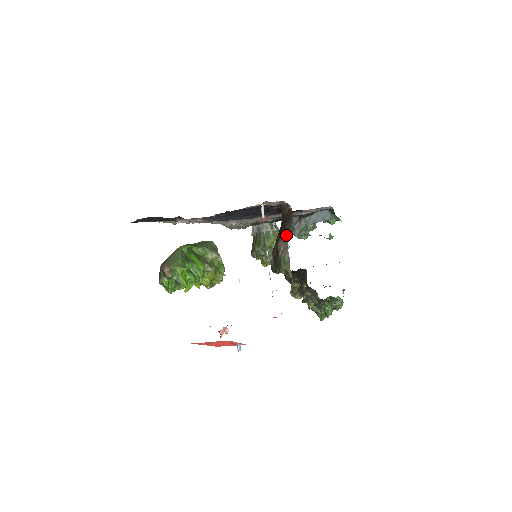
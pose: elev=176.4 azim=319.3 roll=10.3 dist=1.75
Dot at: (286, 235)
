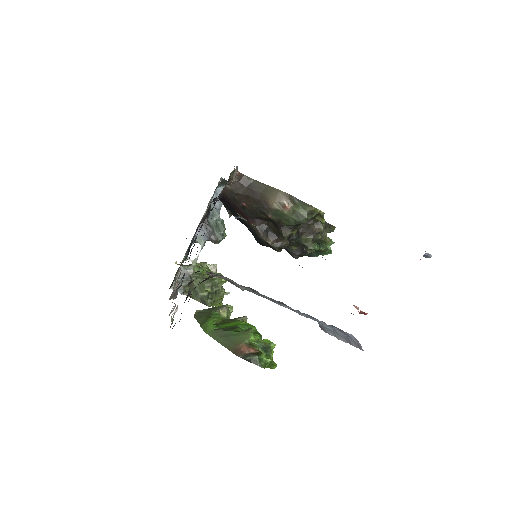
Dot at: (269, 191)
